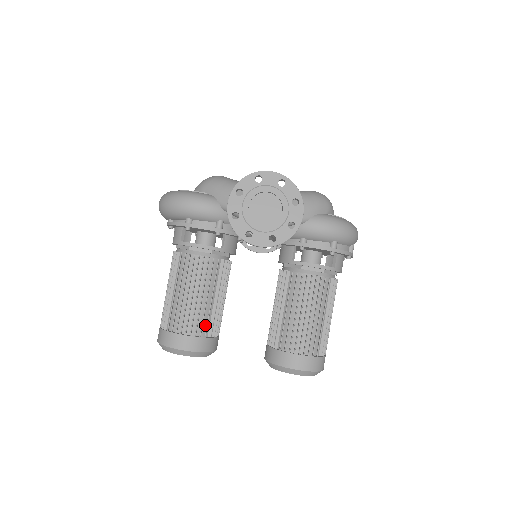
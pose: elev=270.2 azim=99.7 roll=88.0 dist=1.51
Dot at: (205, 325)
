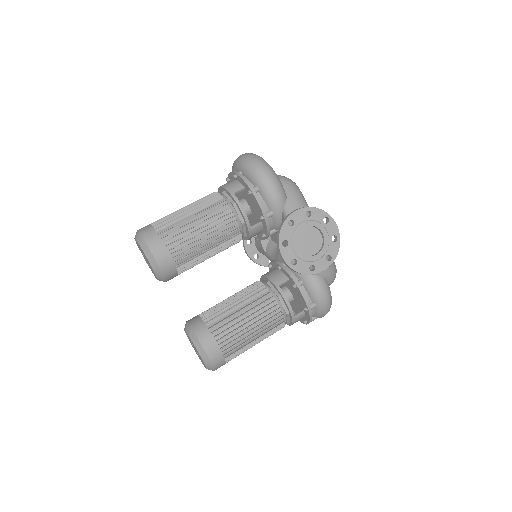
Dot at: (185, 259)
